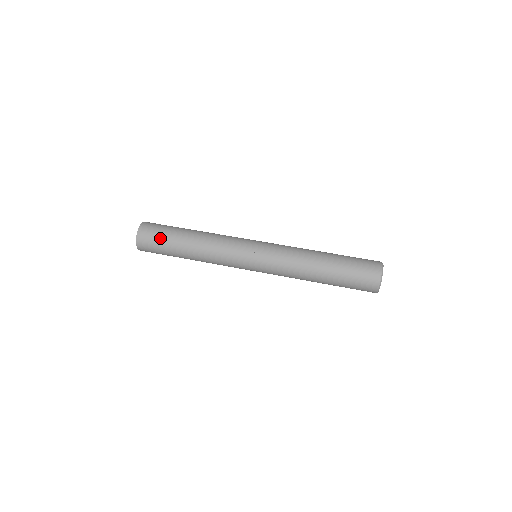
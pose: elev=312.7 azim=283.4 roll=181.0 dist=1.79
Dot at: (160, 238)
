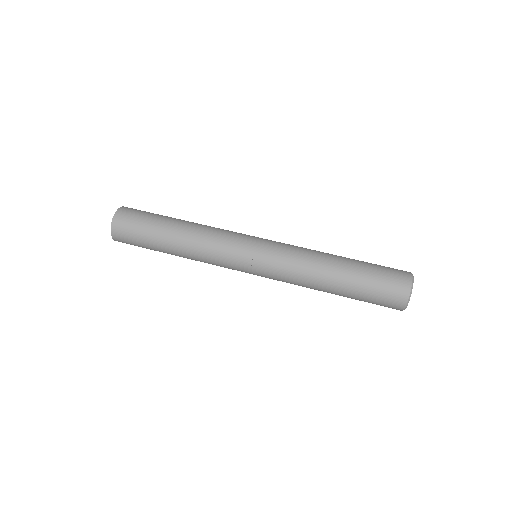
Dot at: (140, 245)
